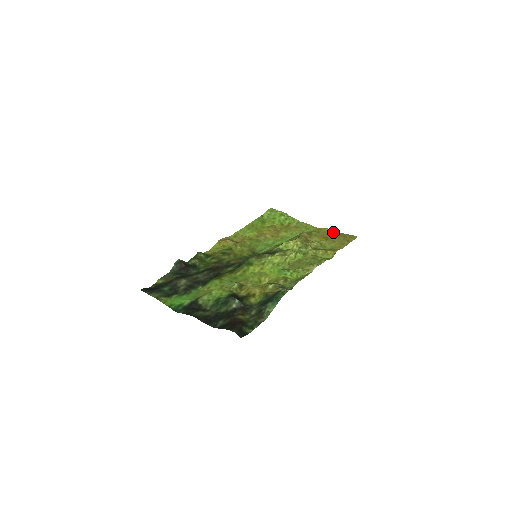
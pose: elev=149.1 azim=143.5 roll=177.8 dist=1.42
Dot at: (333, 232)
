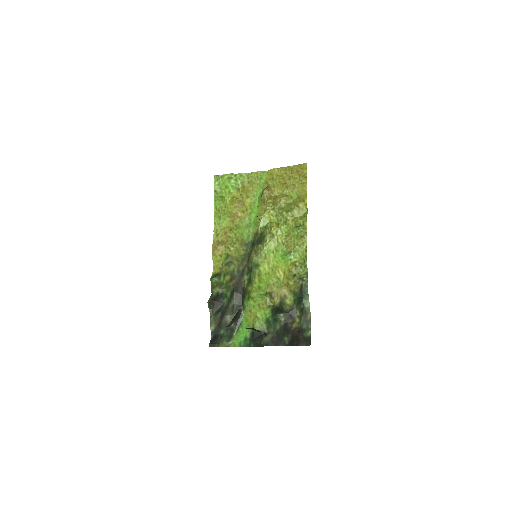
Dot at: (284, 171)
